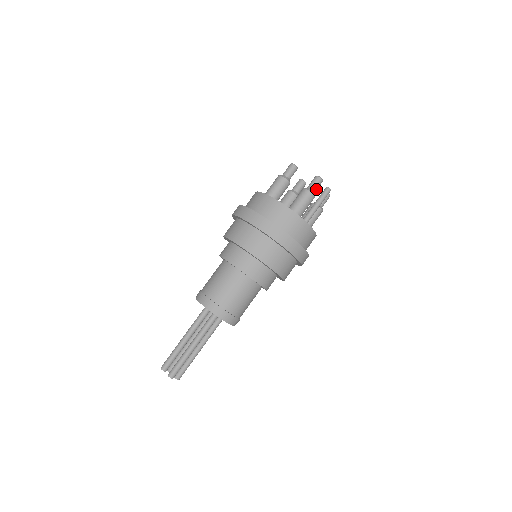
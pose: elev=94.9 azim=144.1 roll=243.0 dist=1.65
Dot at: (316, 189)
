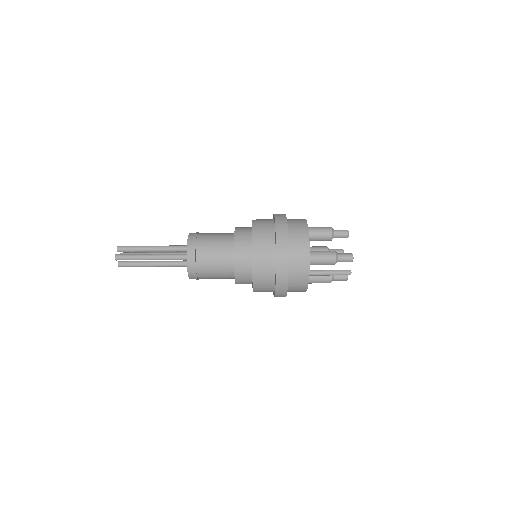
Dot at: (342, 261)
